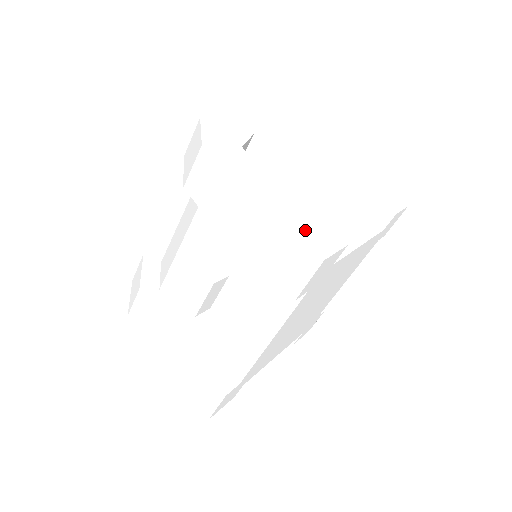
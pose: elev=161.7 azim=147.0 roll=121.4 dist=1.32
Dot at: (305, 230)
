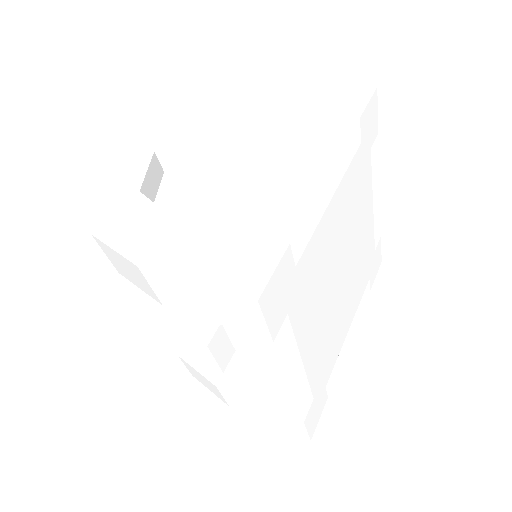
Dot at: (228, 267)
